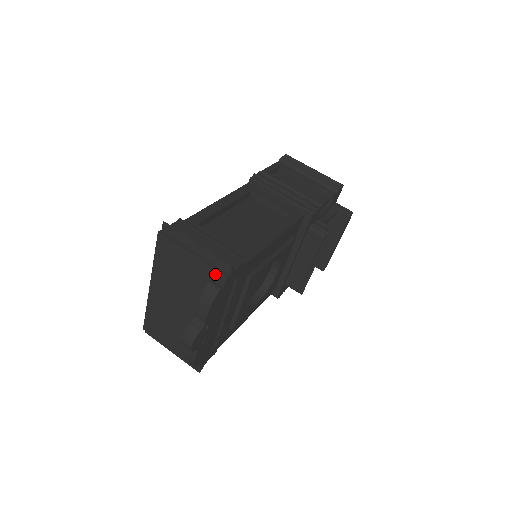
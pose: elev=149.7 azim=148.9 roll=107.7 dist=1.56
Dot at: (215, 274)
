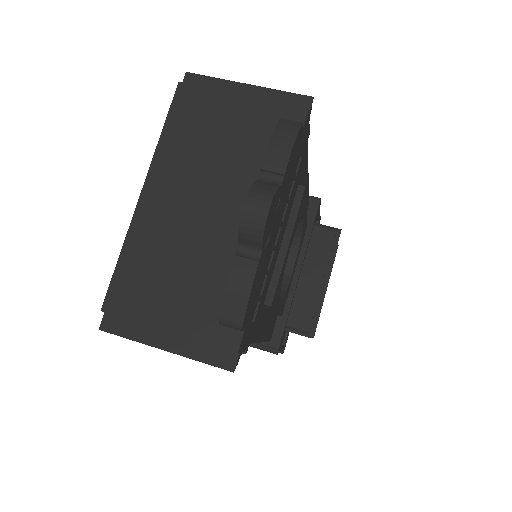
Dot at: (287, 111)
